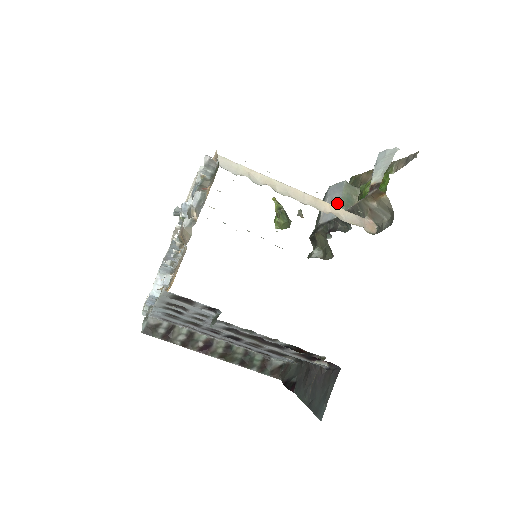
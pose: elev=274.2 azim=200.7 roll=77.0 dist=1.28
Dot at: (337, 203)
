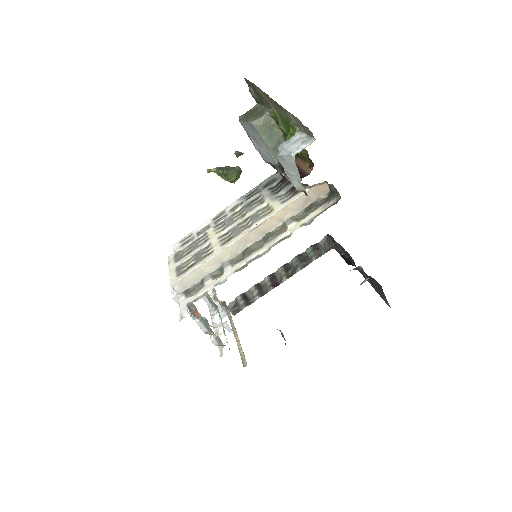
Dot at: (265, 147)
